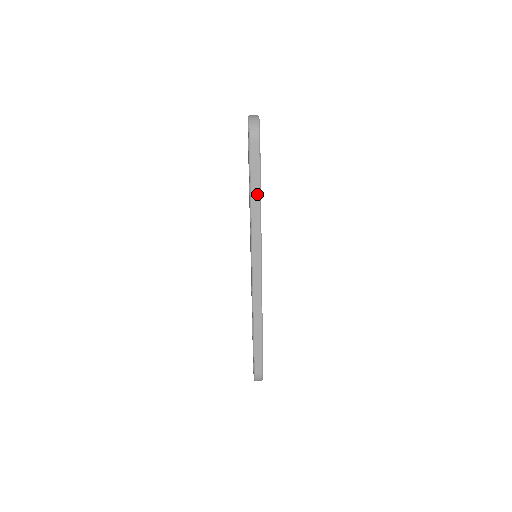
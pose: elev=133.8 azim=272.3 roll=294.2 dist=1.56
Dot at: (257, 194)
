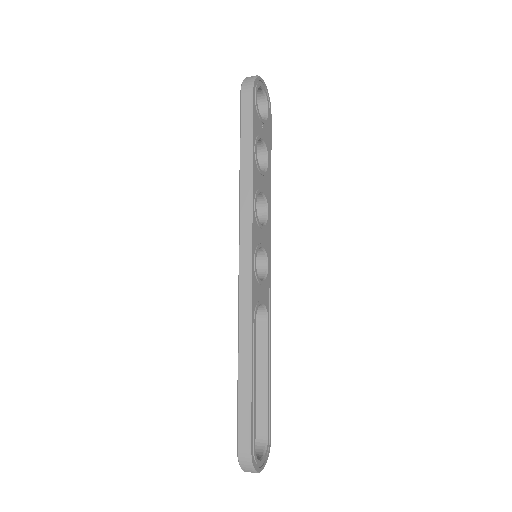
Dot at: (248, 155)
